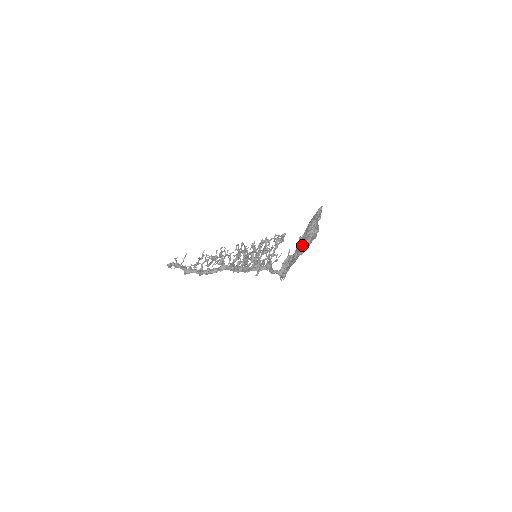
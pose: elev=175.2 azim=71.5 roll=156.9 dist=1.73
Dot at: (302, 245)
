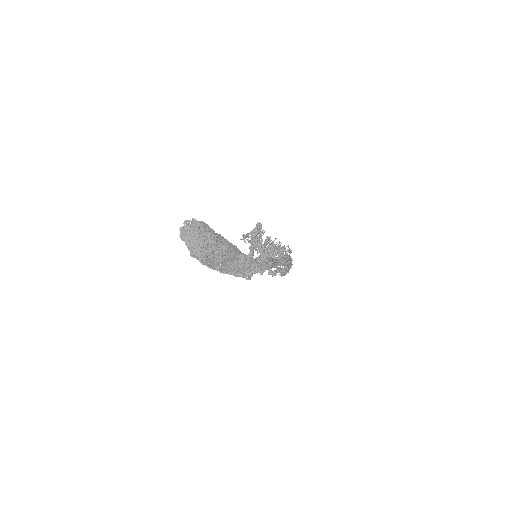
Dot at: (200, 262)
